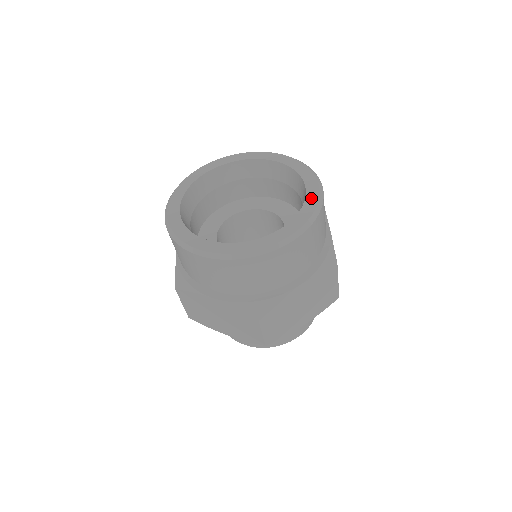
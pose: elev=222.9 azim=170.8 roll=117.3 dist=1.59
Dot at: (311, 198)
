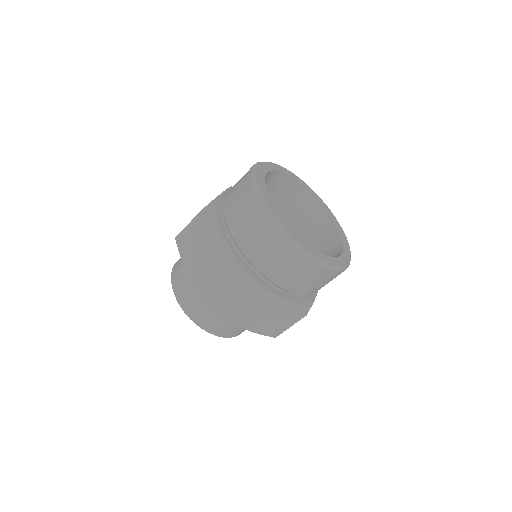
Dot at: (340, 228)
